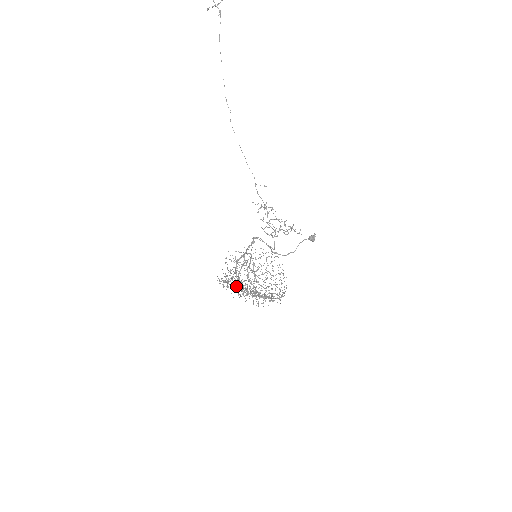
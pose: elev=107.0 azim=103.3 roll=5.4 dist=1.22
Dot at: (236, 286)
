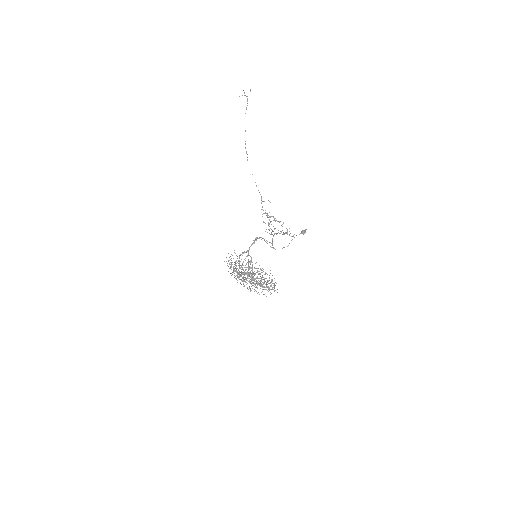
Dot at: occluded
